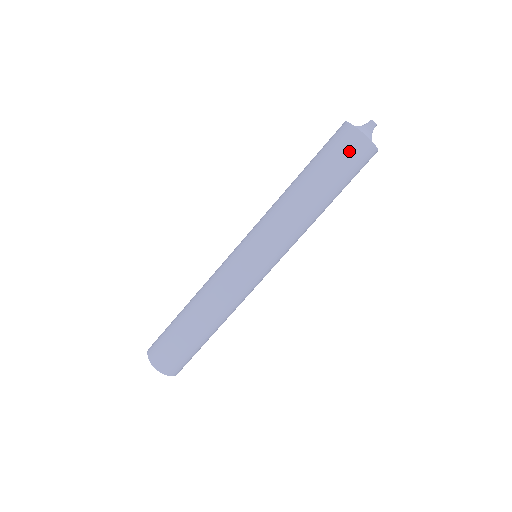
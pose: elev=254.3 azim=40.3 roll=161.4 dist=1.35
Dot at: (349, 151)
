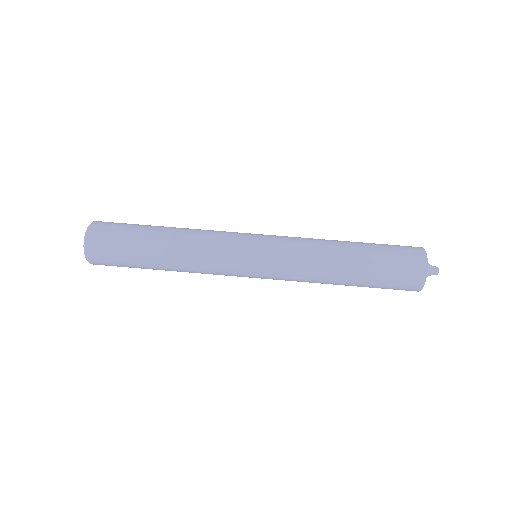
Dot at: (406, 258)
